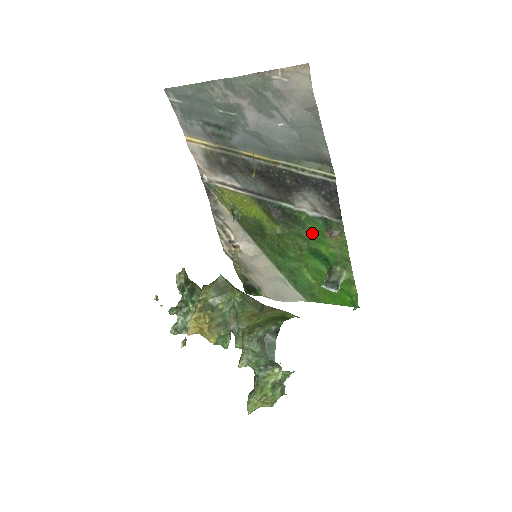
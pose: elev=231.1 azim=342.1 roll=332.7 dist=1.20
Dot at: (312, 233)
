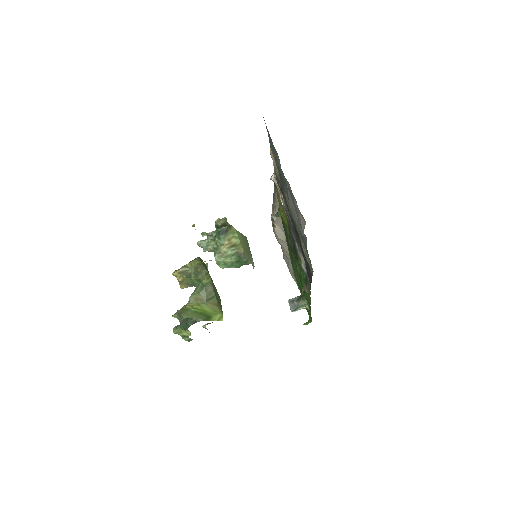
Dot at: (301, 273)
